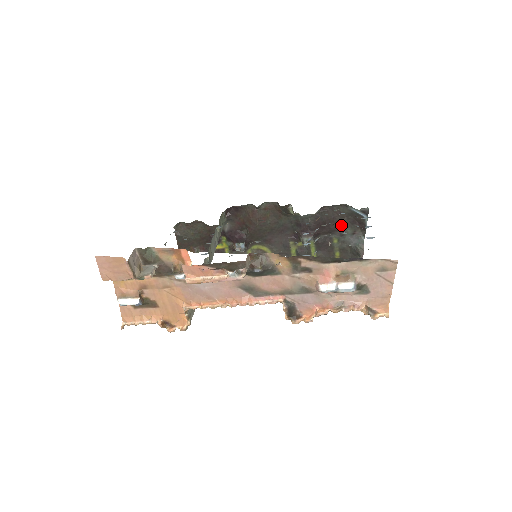
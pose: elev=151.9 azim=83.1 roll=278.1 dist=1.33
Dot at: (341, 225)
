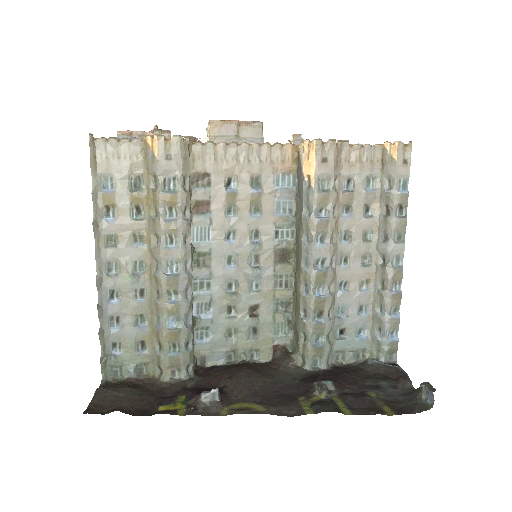
Dot at: (370, 380)
